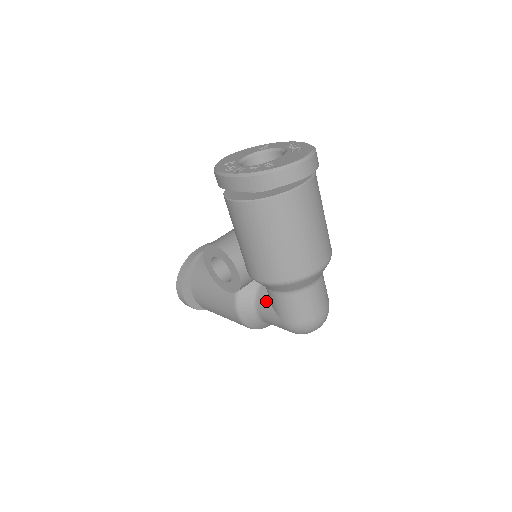
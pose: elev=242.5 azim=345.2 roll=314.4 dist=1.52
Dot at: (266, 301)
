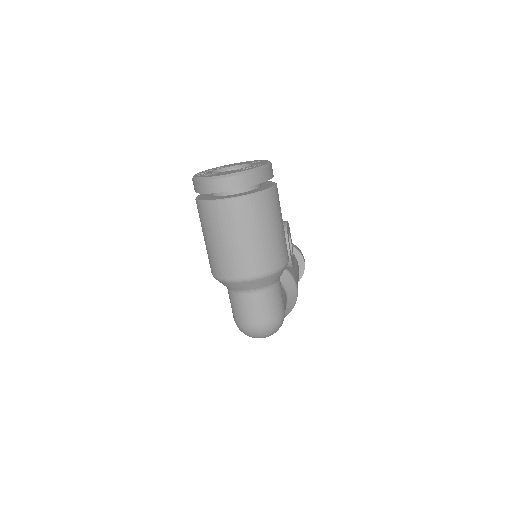
Dot at: occluded
